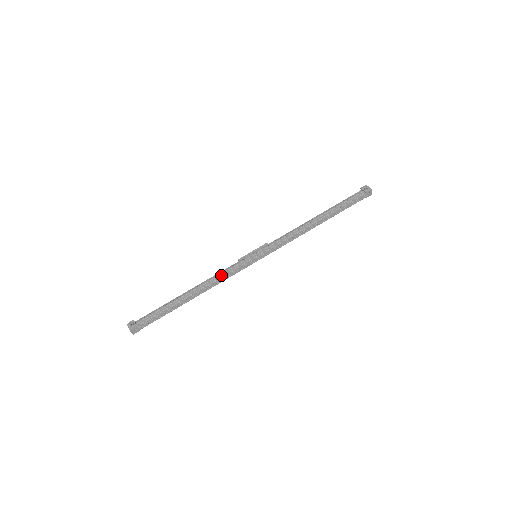
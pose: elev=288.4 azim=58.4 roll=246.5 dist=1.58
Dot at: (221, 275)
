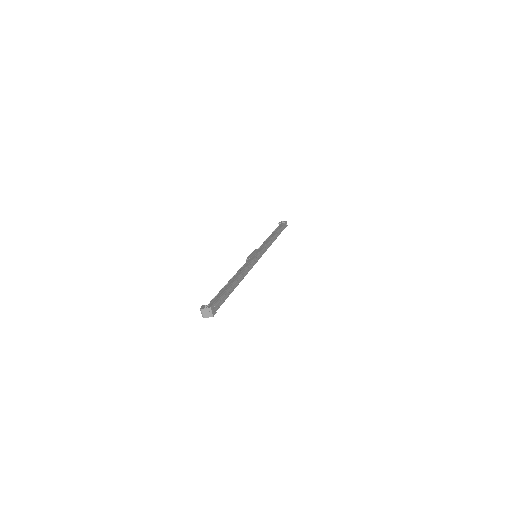
Dot at: (245, 265)
